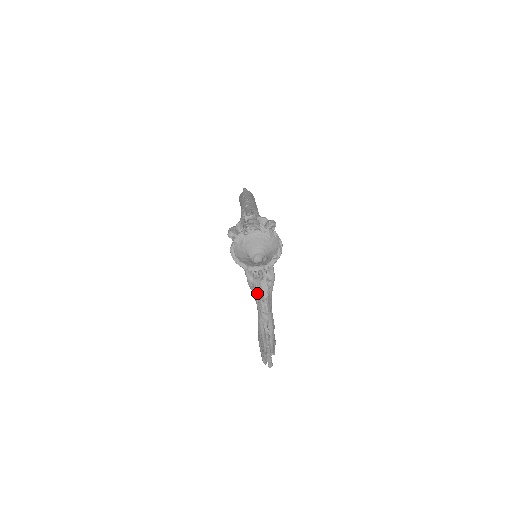
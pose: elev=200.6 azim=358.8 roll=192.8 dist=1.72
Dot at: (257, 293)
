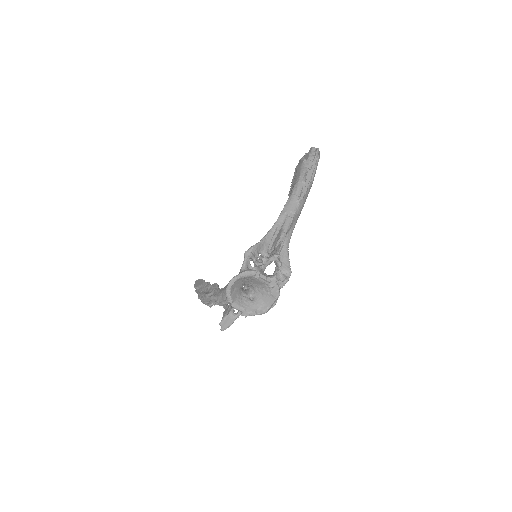
Dot at: (225, 296)
